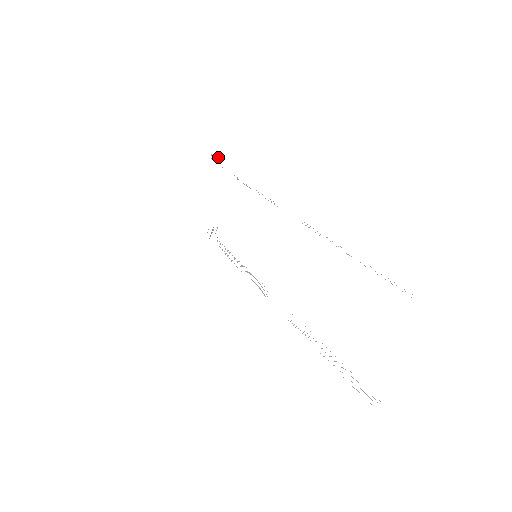
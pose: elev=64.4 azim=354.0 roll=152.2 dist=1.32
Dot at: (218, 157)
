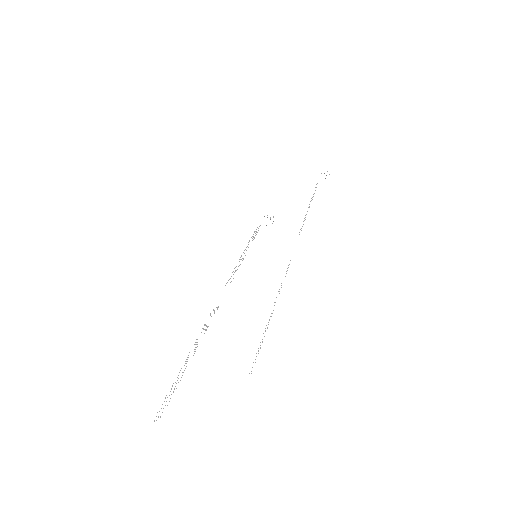
Dot at: occluded
